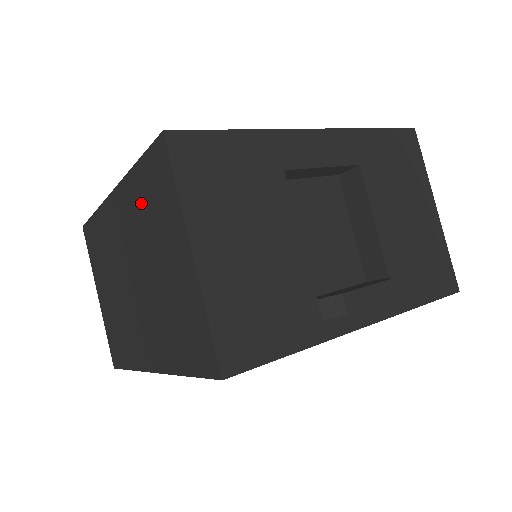
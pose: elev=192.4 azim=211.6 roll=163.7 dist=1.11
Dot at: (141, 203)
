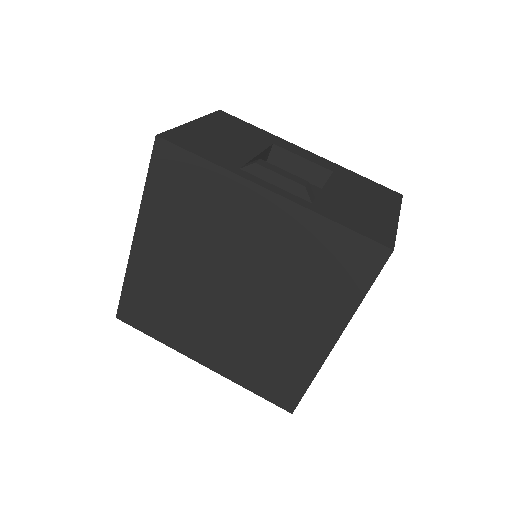
Dot at: occluded
